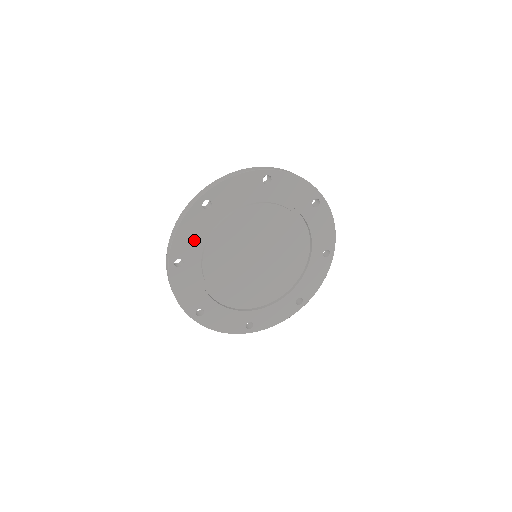
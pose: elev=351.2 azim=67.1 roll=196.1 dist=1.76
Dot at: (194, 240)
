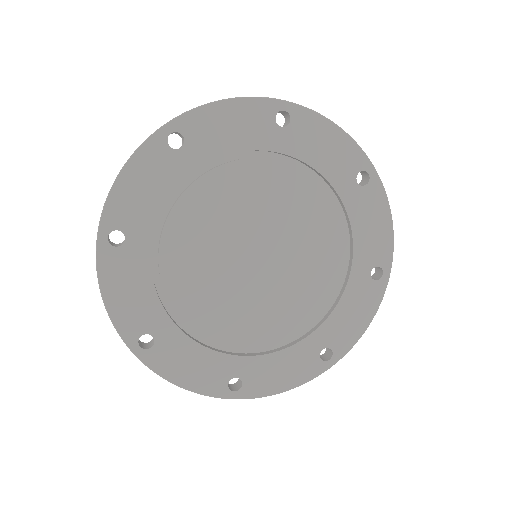
Dot at: (148, 201)
